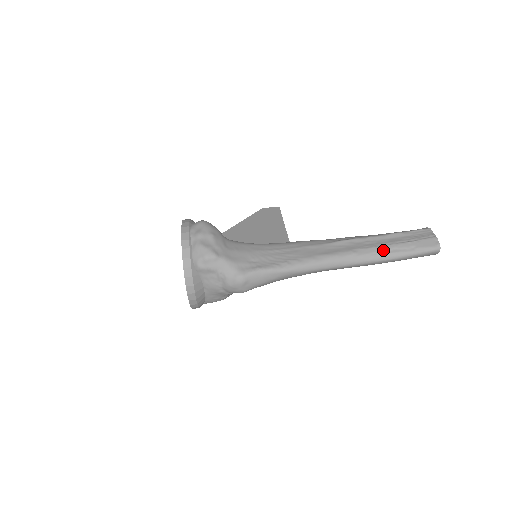
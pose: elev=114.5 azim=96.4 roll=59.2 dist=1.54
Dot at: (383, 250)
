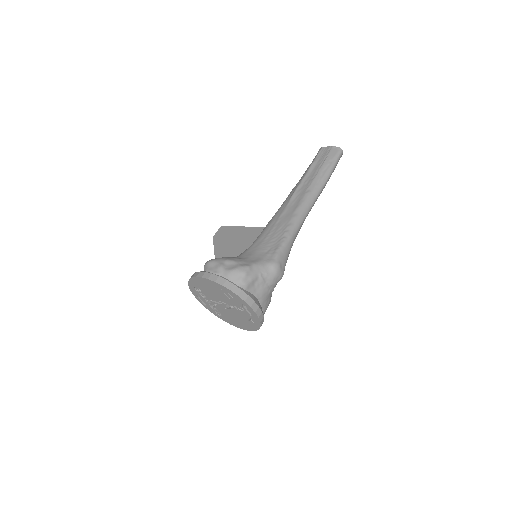
Dot at: (319, 177)
